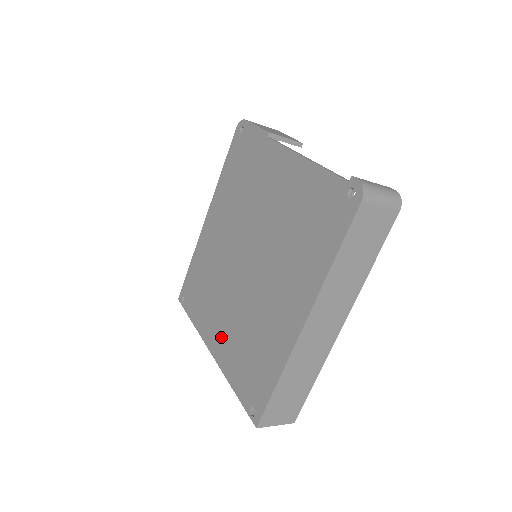
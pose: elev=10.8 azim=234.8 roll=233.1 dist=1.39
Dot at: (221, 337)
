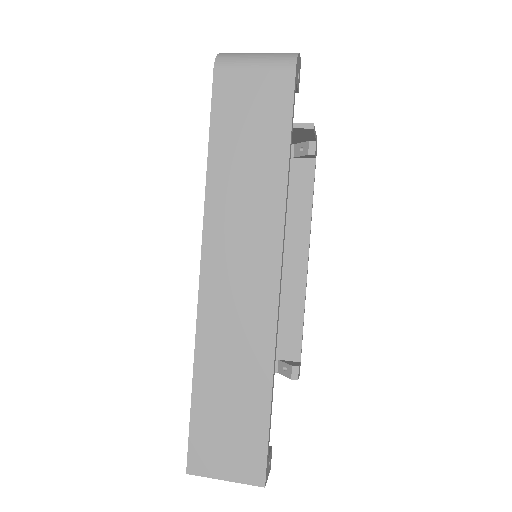
Dot at: occluded
